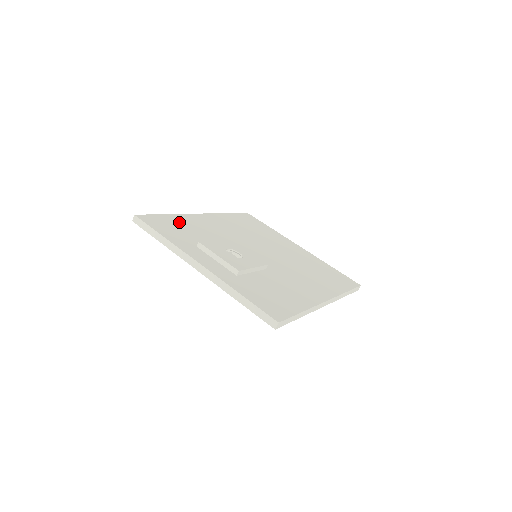
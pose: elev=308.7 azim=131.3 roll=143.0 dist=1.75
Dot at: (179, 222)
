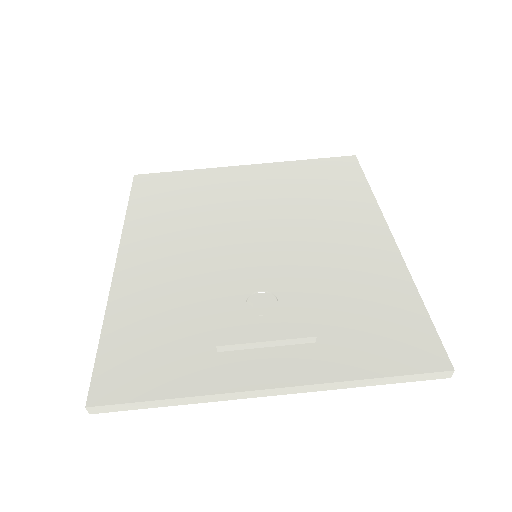
Dot at: (133, 326)
